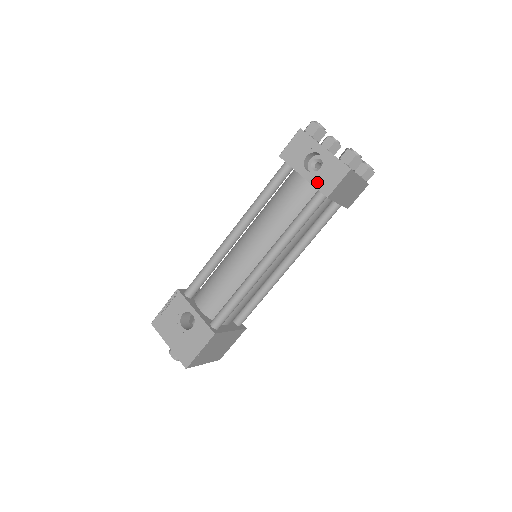
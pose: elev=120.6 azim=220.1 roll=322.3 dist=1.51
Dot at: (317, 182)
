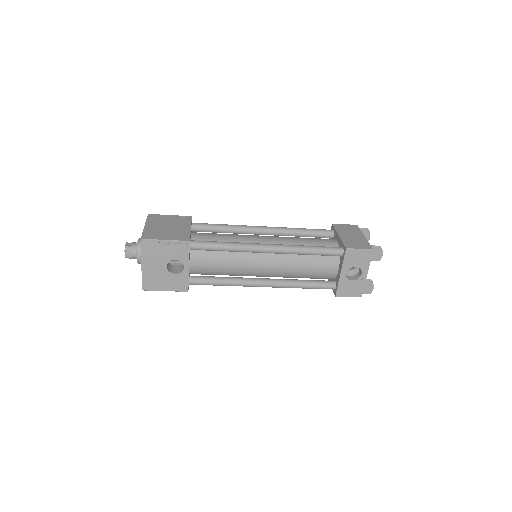
Dot at: (342, 285)
